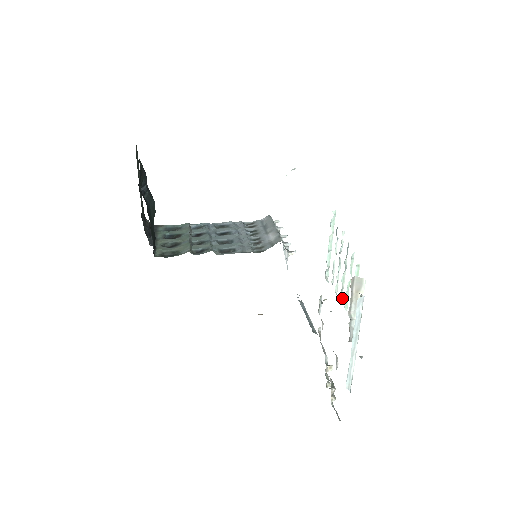
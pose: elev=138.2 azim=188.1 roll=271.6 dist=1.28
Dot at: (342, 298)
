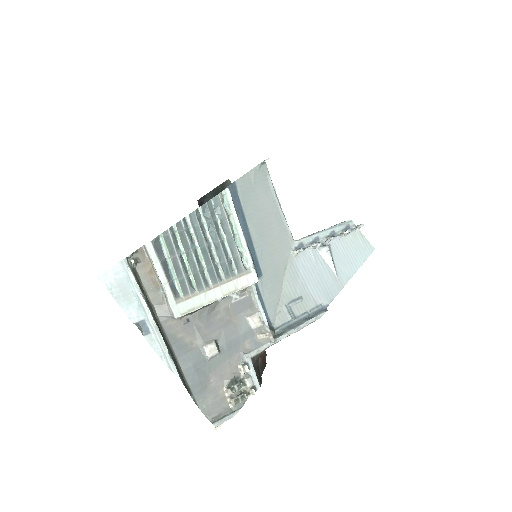
Dot at: (210, 279)
